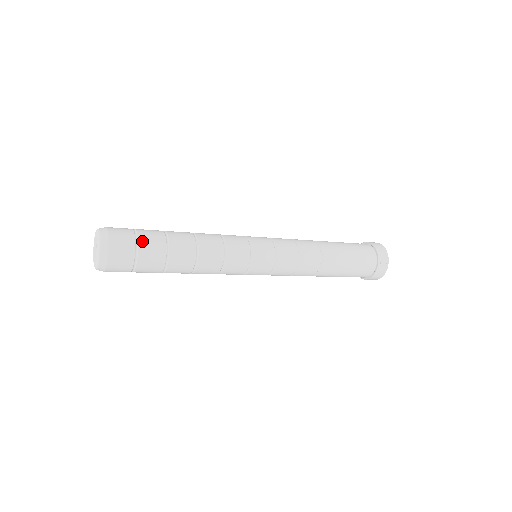
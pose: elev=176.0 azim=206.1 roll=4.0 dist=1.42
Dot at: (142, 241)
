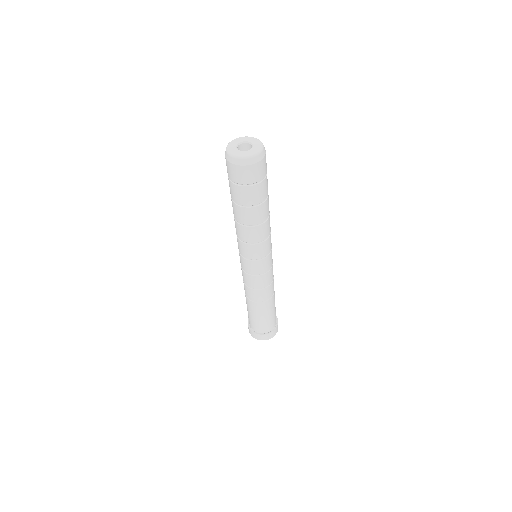
Dot at: occluded
